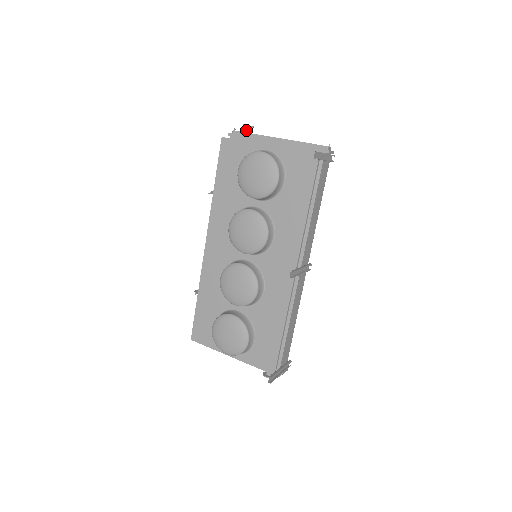
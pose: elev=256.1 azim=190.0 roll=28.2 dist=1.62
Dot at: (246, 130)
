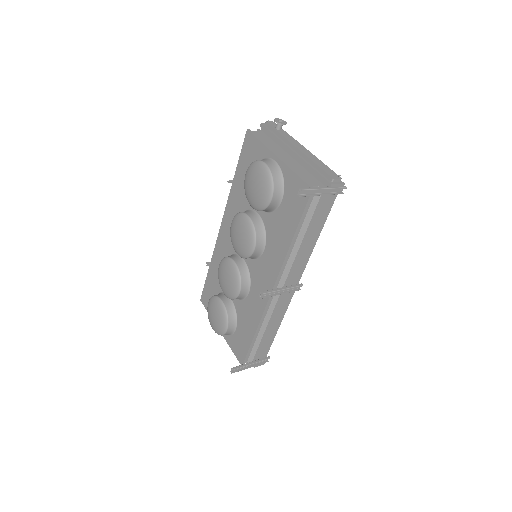
Dot at: (276, 126)
